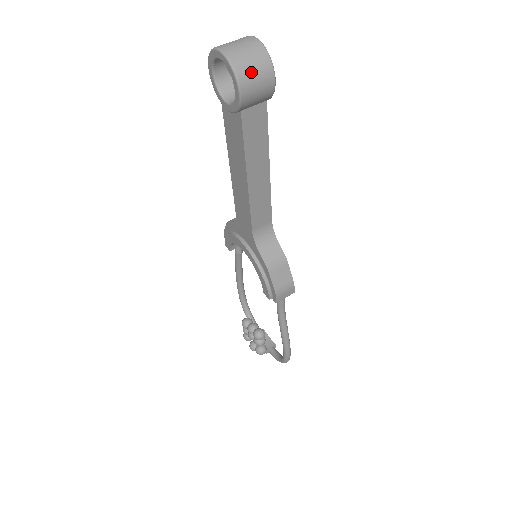
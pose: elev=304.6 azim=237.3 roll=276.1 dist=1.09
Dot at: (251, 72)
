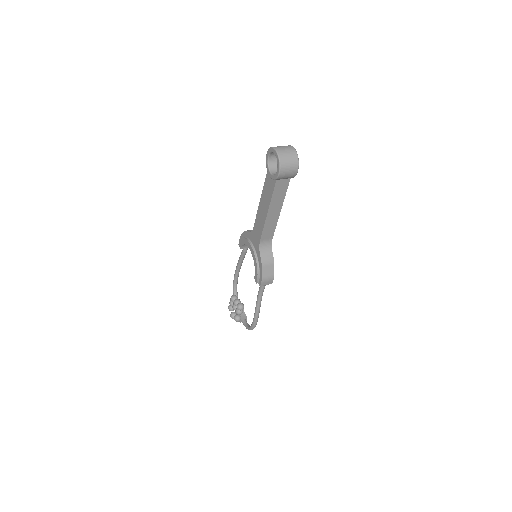
Dot at: (287, 165)
